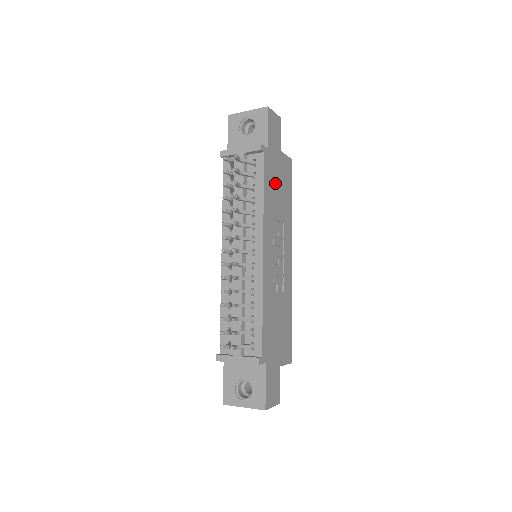
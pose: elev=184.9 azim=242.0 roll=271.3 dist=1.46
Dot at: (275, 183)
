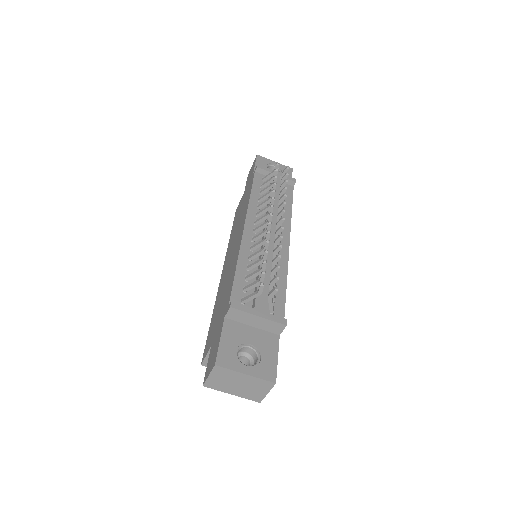
Dot at: occluded
